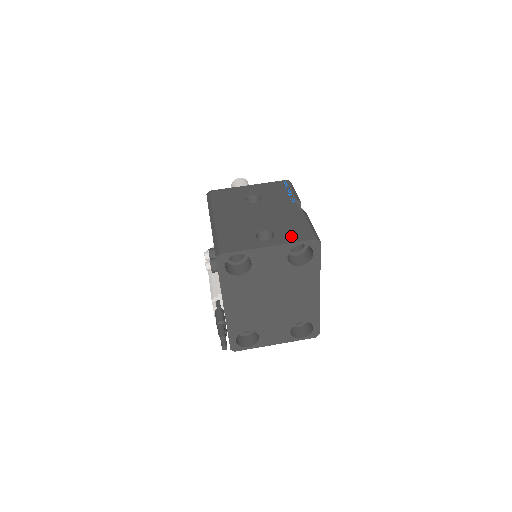
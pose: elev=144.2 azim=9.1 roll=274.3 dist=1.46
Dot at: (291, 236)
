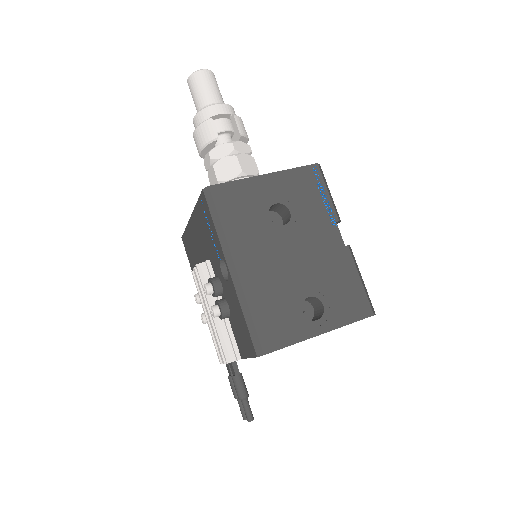
Dot at: (345, 310)
